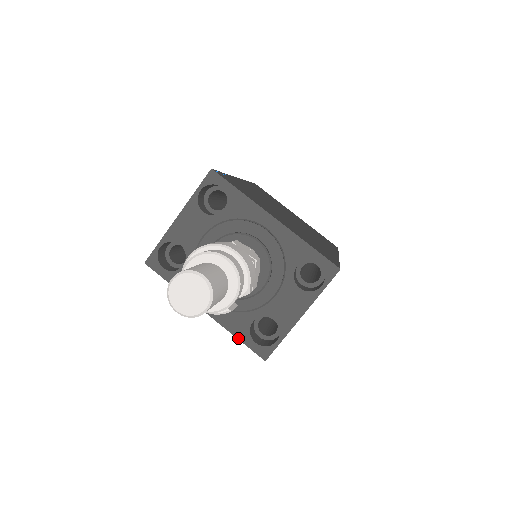
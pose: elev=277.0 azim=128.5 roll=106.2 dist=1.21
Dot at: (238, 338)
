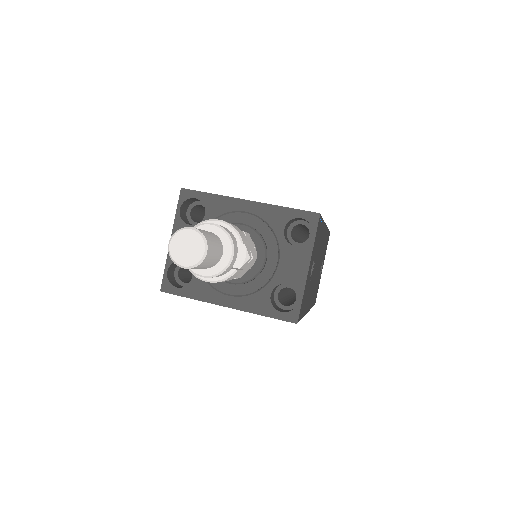
Dot at: (265, 315)
